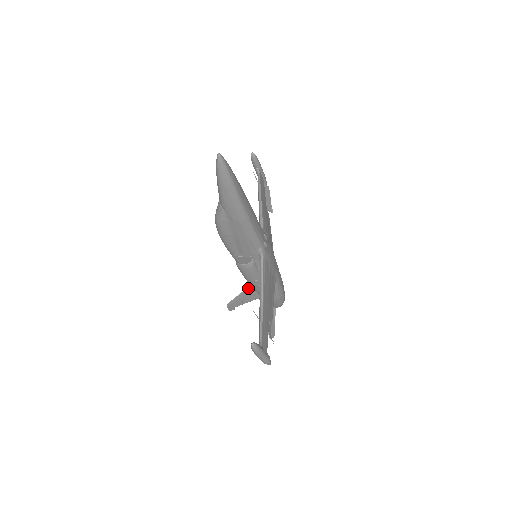
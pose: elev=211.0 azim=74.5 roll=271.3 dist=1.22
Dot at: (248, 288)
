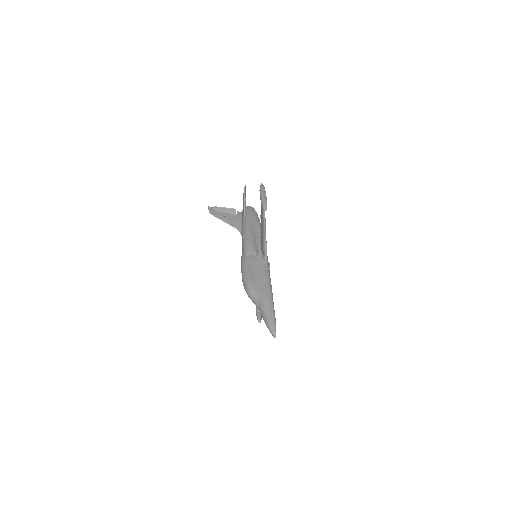
Dot at: occluded
